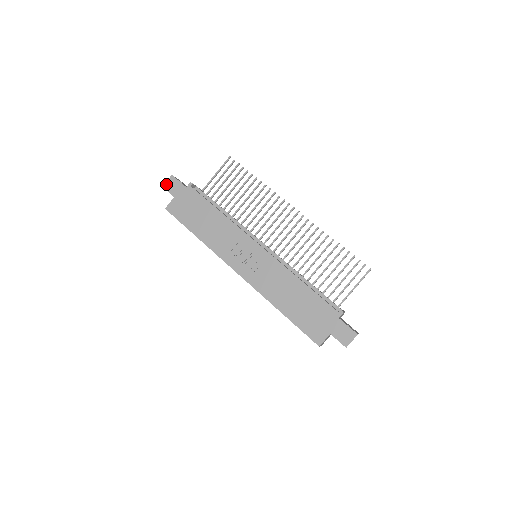
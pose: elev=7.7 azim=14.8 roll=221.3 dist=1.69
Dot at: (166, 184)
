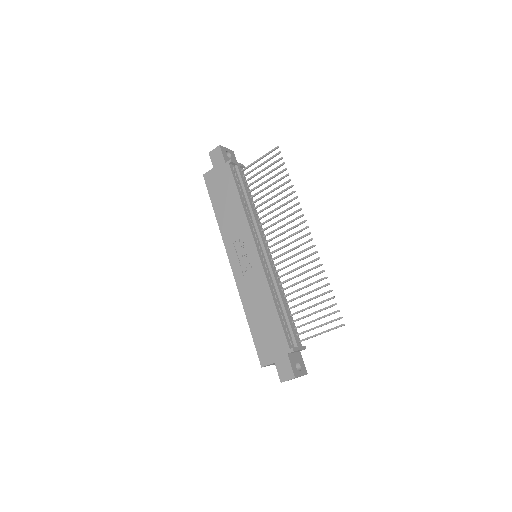
Dot at: (212, 152)
